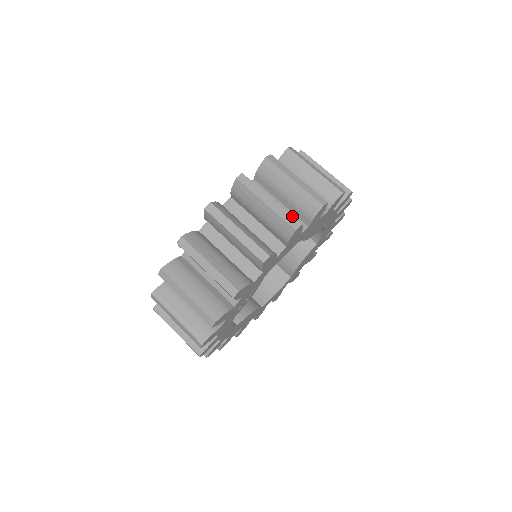
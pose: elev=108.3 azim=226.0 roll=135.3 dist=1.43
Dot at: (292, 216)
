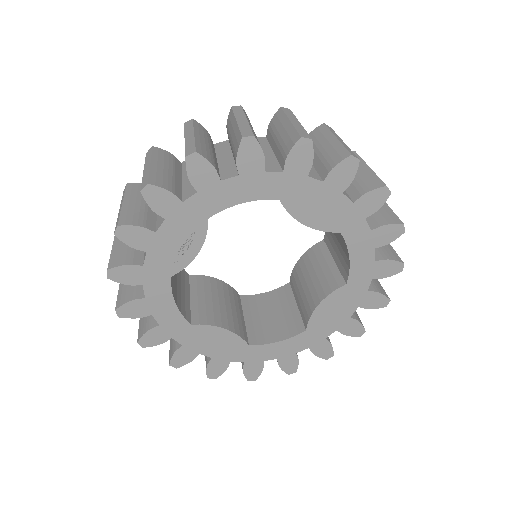
Dot at: (252, 130)
